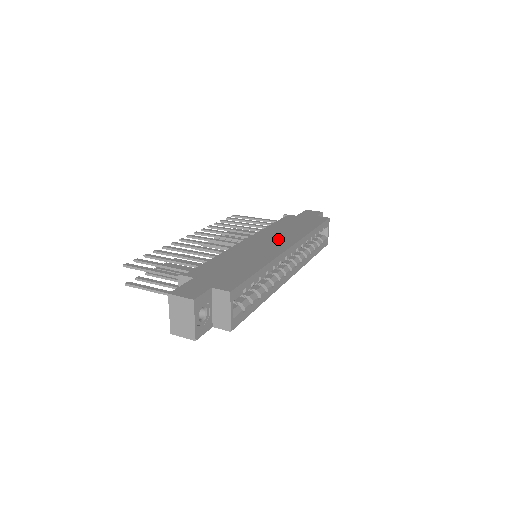
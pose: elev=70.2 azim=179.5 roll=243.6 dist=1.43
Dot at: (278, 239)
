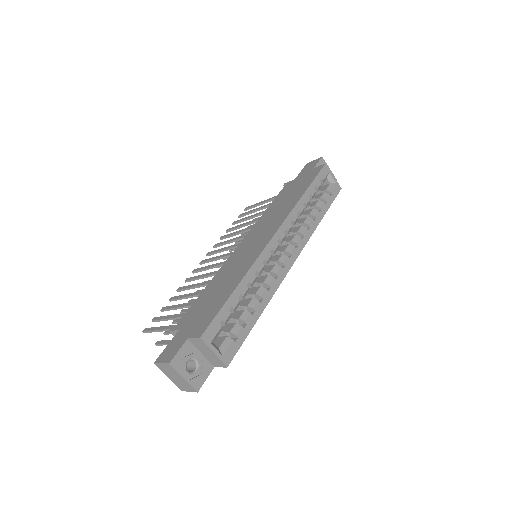
Dot at: (265, 230)
